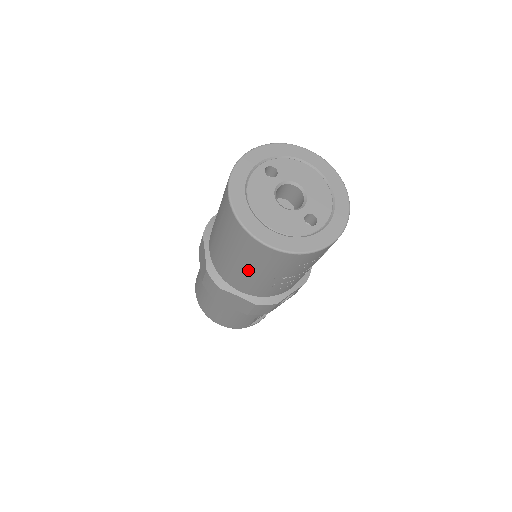
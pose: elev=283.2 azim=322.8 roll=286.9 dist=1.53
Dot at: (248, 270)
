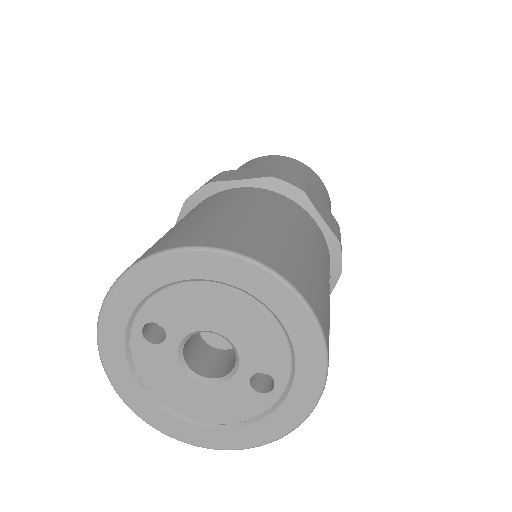
Dot at: occluded
